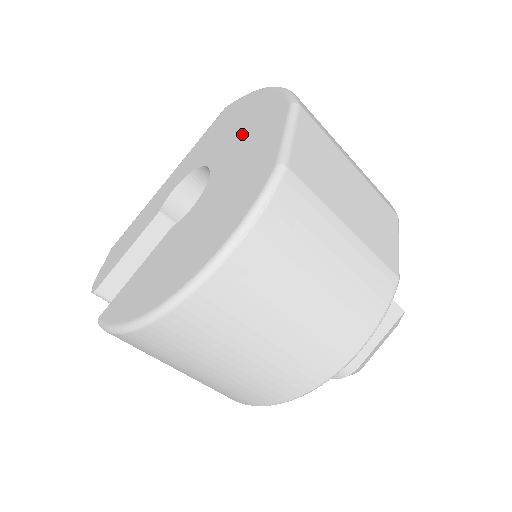
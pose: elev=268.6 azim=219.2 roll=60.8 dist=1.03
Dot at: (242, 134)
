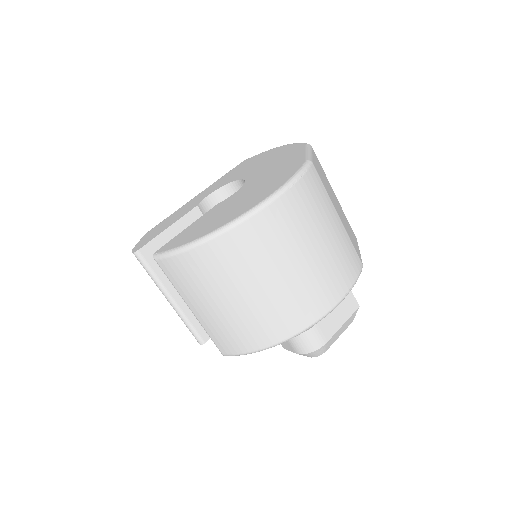
Dot at: (268, 162)
